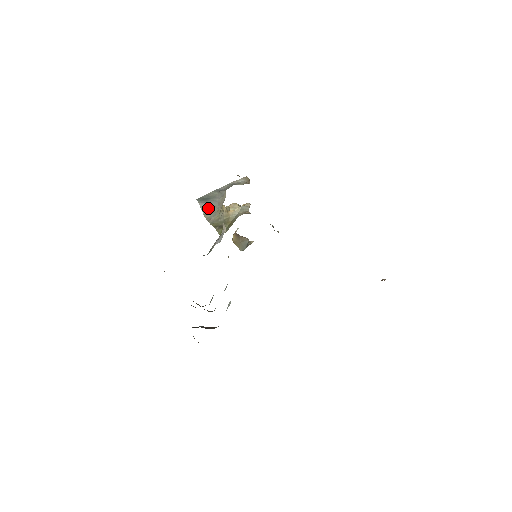
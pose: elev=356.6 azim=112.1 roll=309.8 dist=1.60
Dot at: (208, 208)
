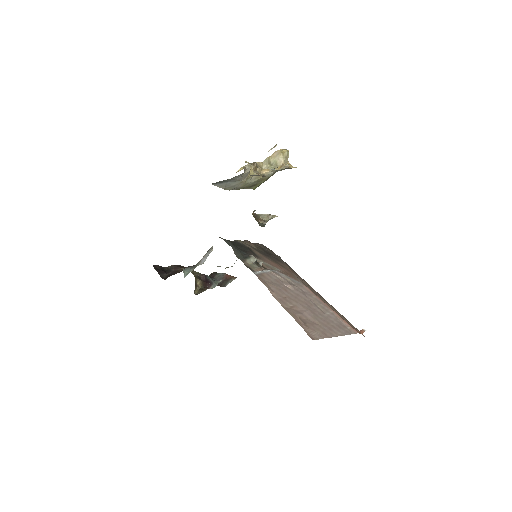
Dot at: (227, 185)
